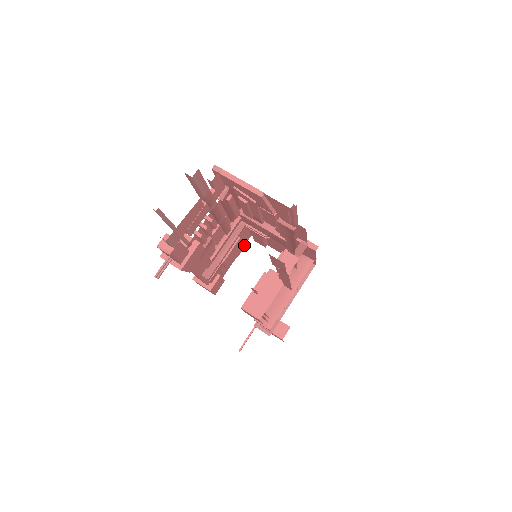
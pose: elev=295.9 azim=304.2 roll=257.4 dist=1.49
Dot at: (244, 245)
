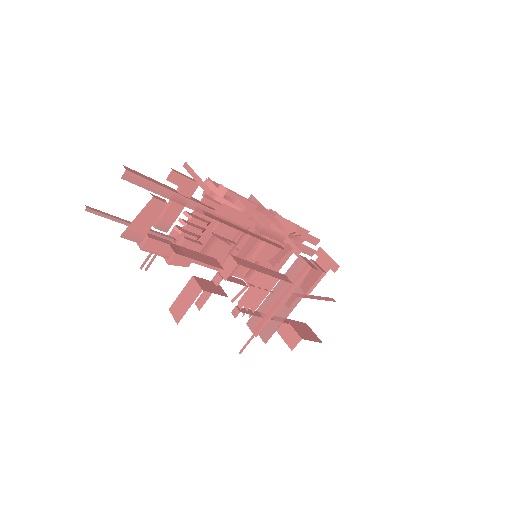
Dot at: occluded
